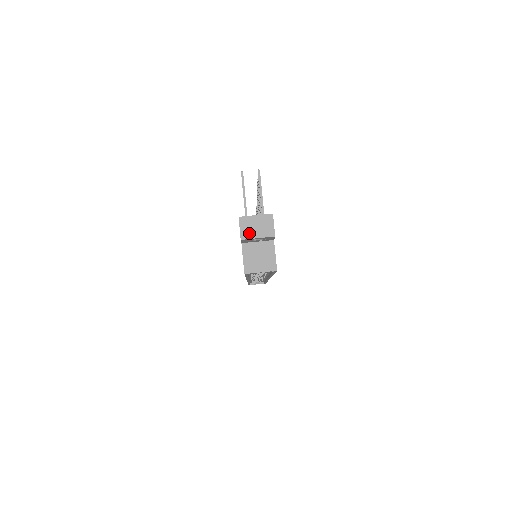
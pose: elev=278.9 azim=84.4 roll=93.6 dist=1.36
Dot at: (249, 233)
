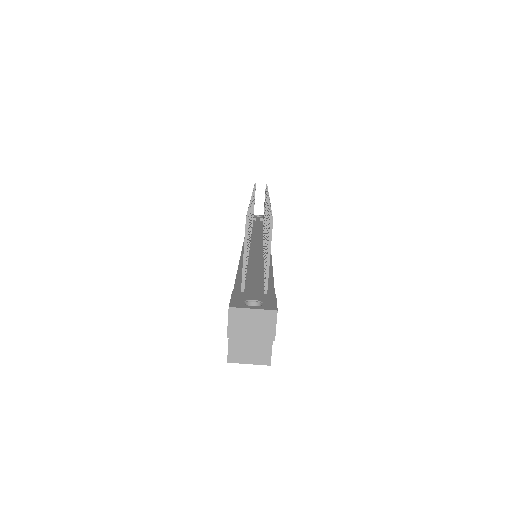
Dot at: (240, 331)
